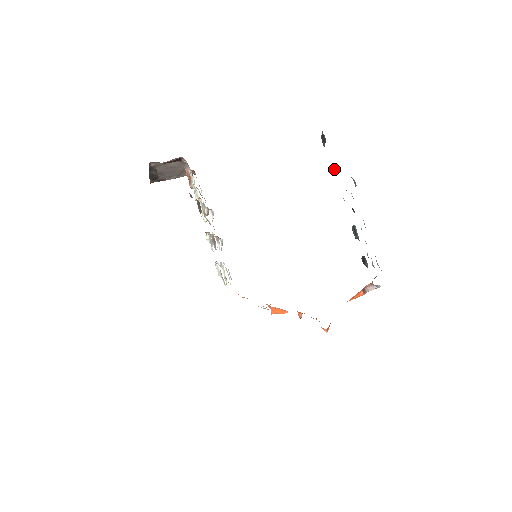
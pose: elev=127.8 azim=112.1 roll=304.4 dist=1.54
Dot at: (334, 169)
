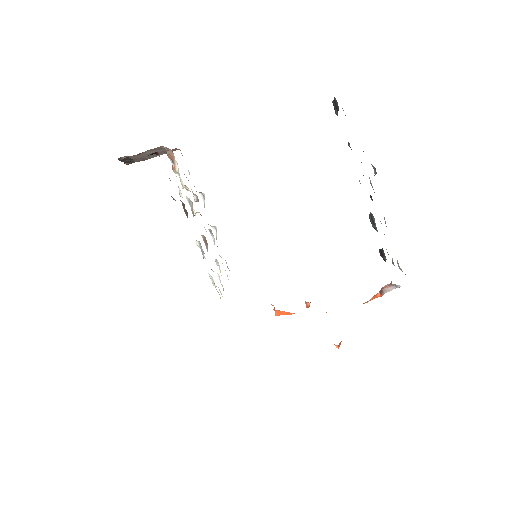
Dot at: (349, 145)
